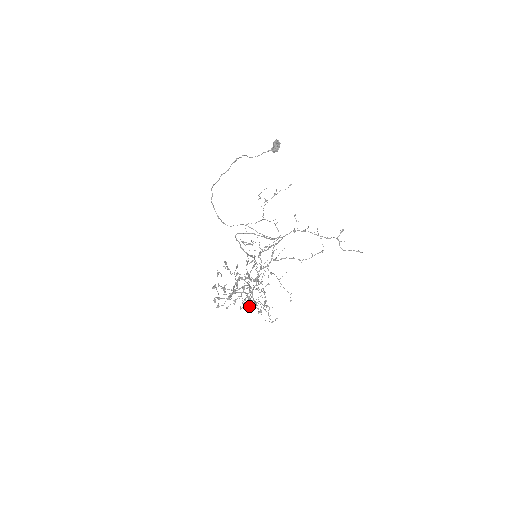
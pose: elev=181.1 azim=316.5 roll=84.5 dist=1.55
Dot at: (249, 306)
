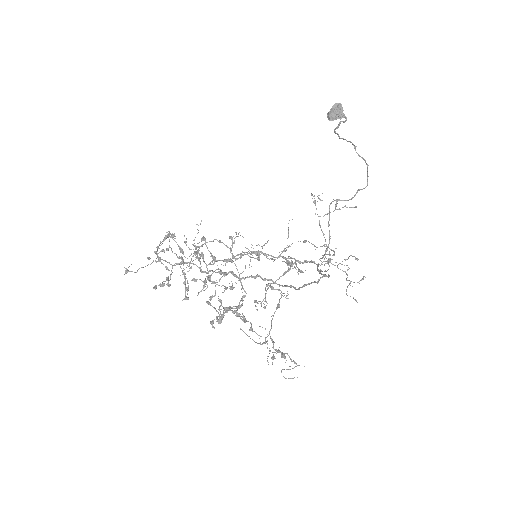
Dot at: (187, 294)
